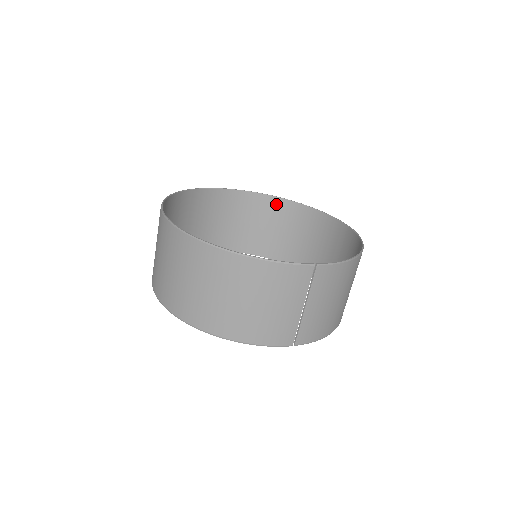
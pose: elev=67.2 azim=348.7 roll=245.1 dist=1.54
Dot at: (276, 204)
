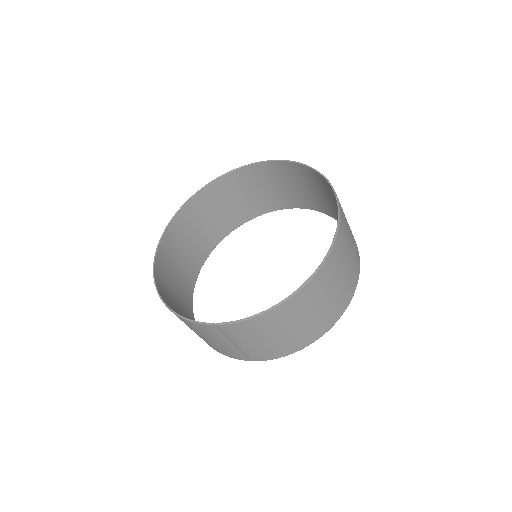
Dot at: (308, 171)
